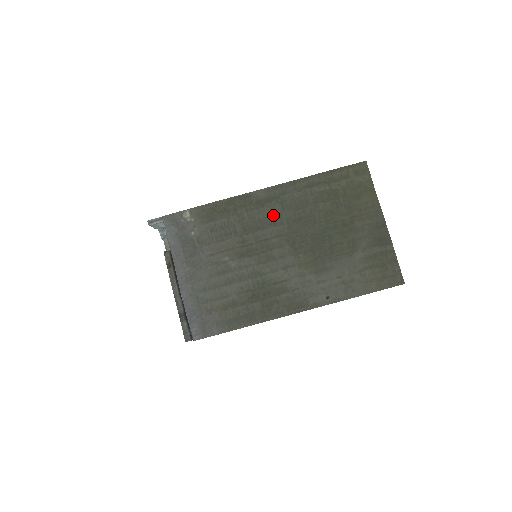
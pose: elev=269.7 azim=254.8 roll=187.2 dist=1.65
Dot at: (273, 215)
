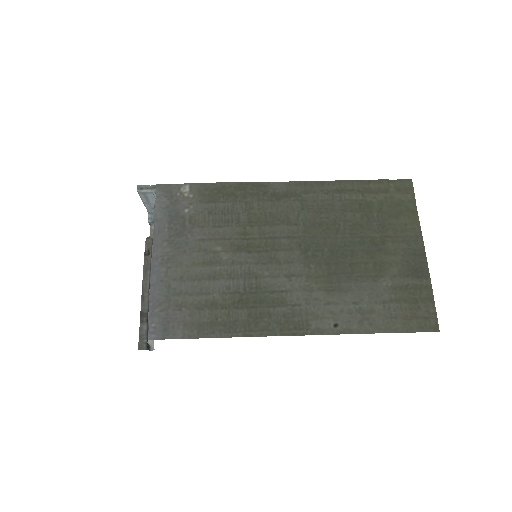
Dot at: (288, 212)
